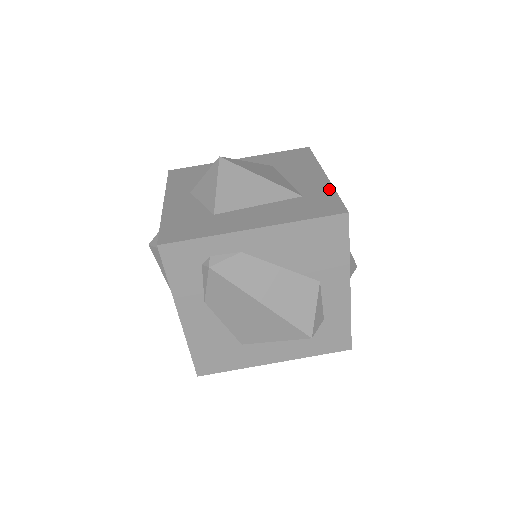
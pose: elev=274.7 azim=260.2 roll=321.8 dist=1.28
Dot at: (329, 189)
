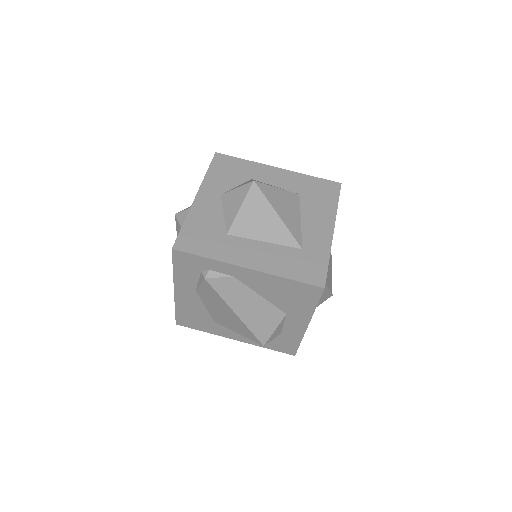
Dot at: (326, 251)
